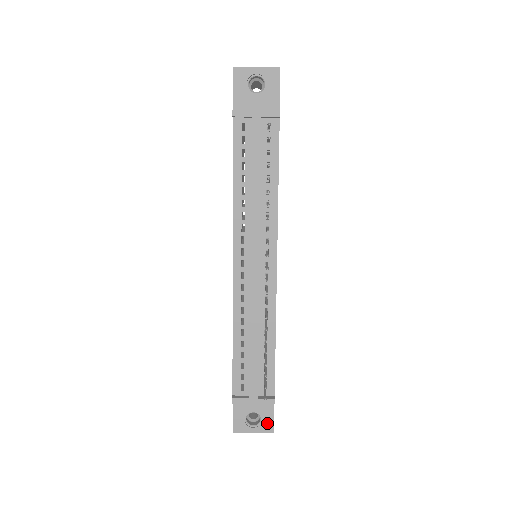
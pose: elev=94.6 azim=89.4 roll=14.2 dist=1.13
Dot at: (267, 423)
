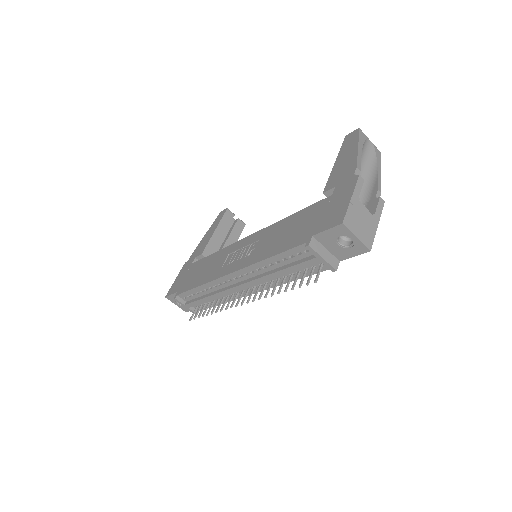
Dot at: (186, 309)
